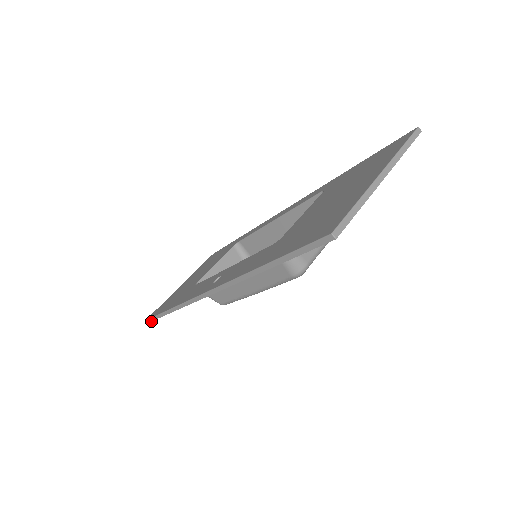
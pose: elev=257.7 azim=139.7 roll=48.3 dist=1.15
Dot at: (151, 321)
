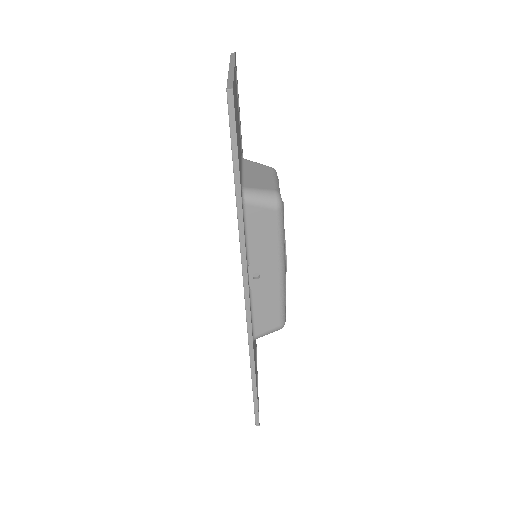
Dot at: (258, 416)
